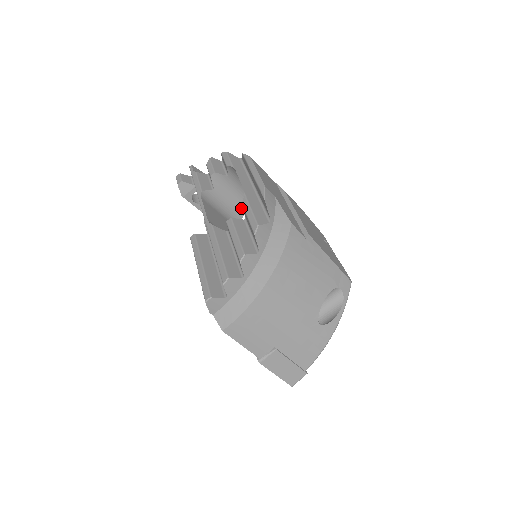
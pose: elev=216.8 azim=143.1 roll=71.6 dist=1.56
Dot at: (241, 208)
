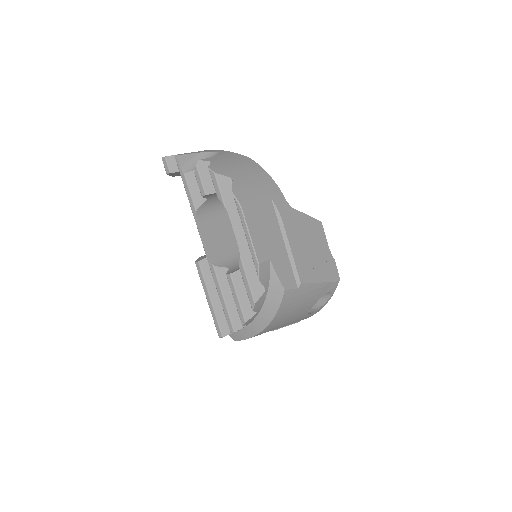
Dot at: occluded
